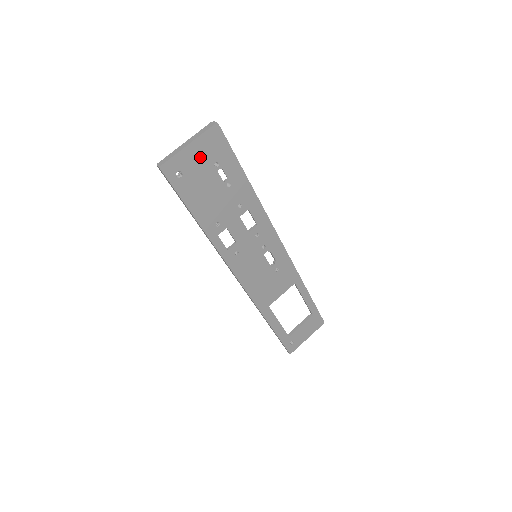
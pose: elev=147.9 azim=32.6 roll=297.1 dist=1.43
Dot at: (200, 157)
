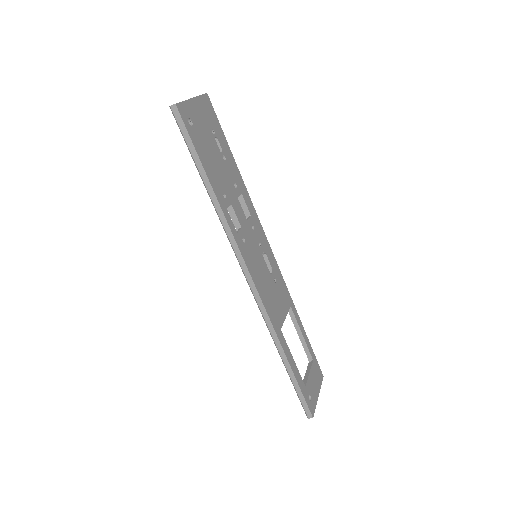
Dot at: (201, 116)
